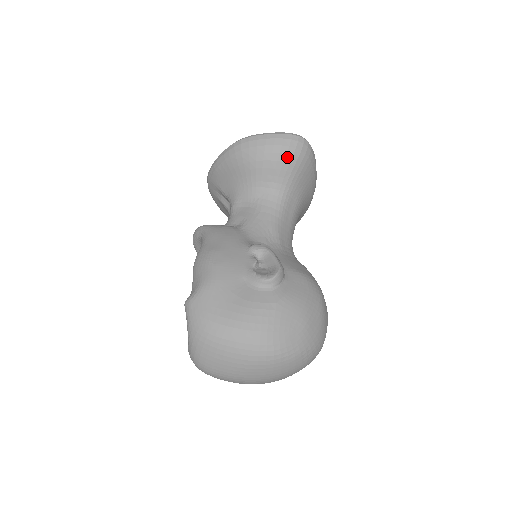
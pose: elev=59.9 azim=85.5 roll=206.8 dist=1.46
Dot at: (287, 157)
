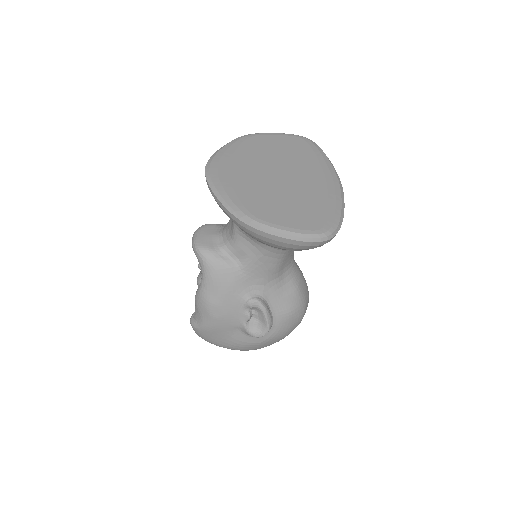
Dot at: (301, 250)
